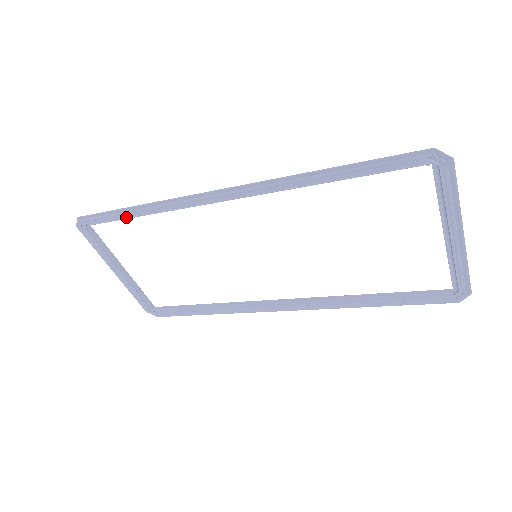
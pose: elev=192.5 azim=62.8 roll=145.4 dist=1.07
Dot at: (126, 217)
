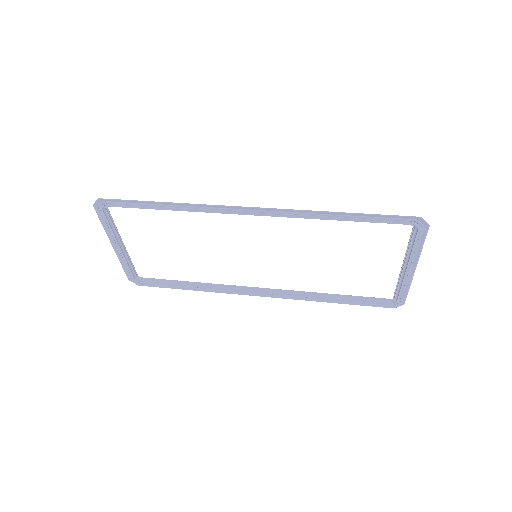
Dot at: (149, 207)
